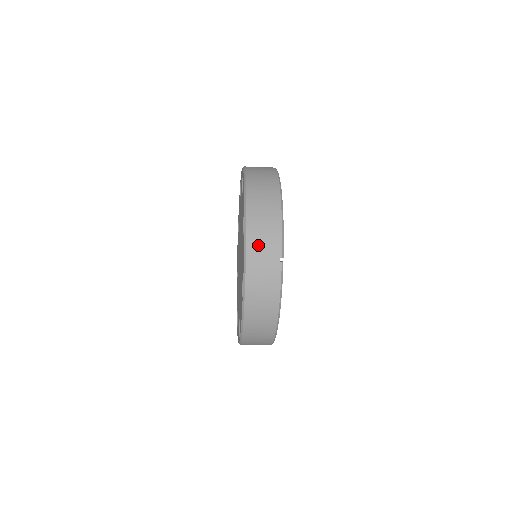
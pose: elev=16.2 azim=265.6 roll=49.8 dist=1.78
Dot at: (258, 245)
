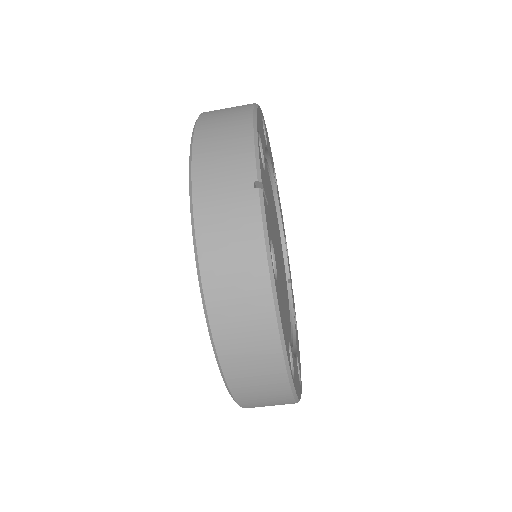
Dot at: (212, 169)
